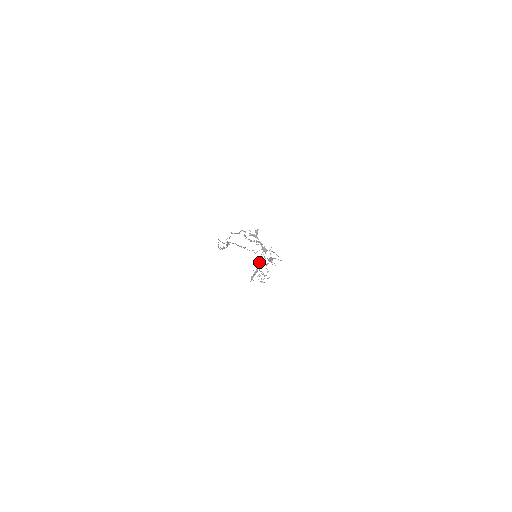
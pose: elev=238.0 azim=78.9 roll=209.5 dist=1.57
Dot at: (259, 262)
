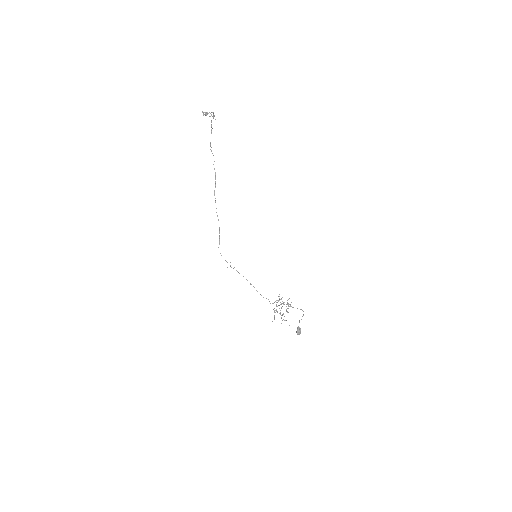
Dot at: (276, 304)
